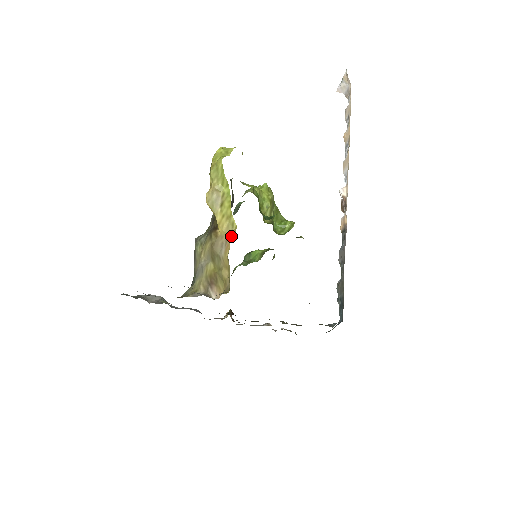
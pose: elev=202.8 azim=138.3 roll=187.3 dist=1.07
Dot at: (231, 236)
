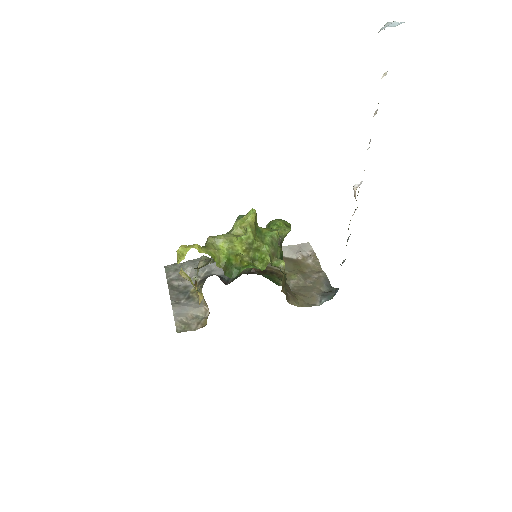
Dot at: (200, 300)
